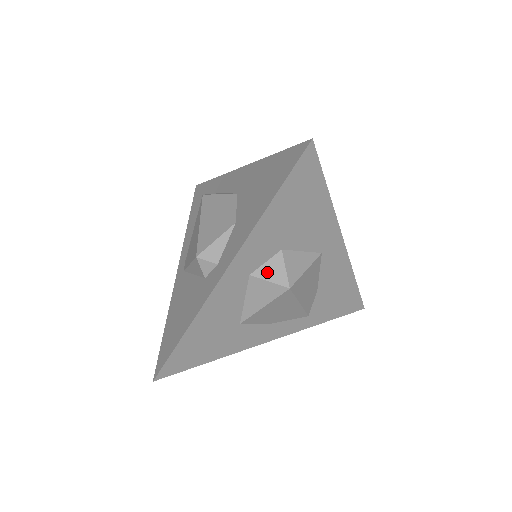
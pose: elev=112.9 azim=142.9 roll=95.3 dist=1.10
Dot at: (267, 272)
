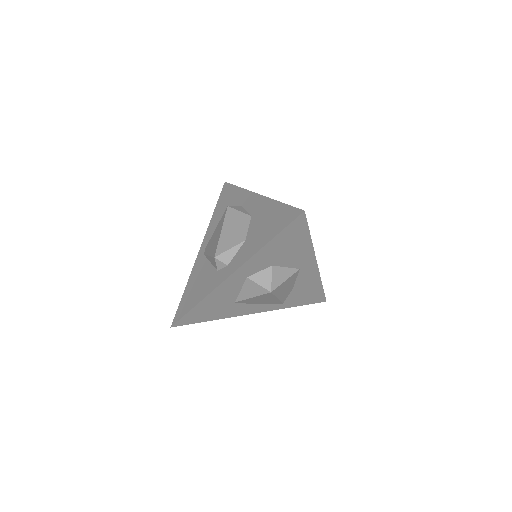
Dot at: (259, 278)
